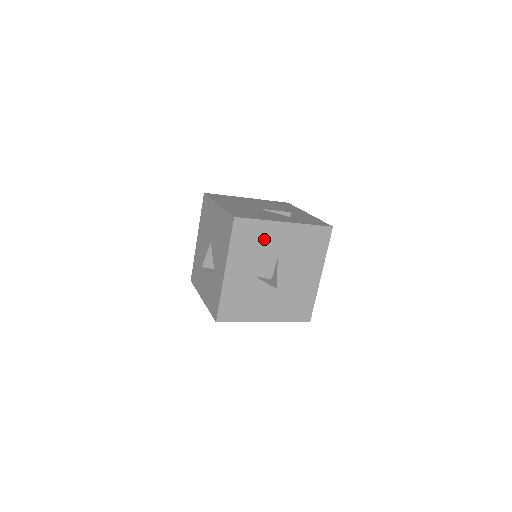
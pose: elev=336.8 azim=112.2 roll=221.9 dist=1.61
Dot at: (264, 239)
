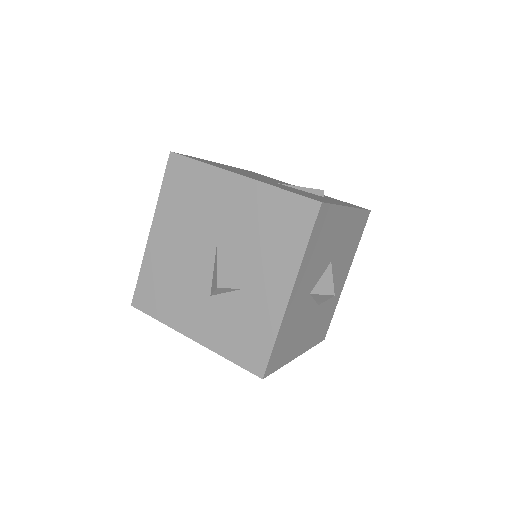
Dot at: (331, 235)
